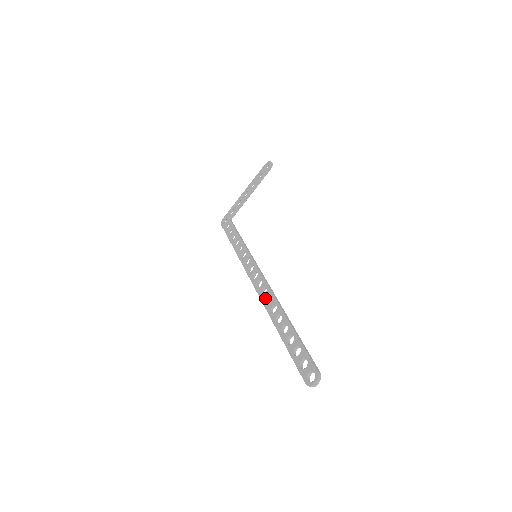
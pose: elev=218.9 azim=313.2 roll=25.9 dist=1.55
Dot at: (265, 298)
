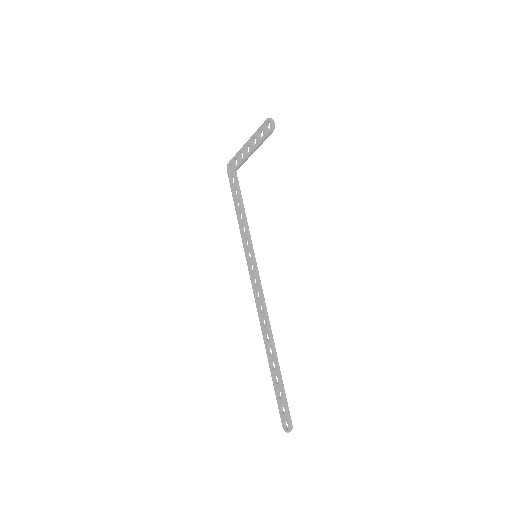
Dot at: (261, 318)
